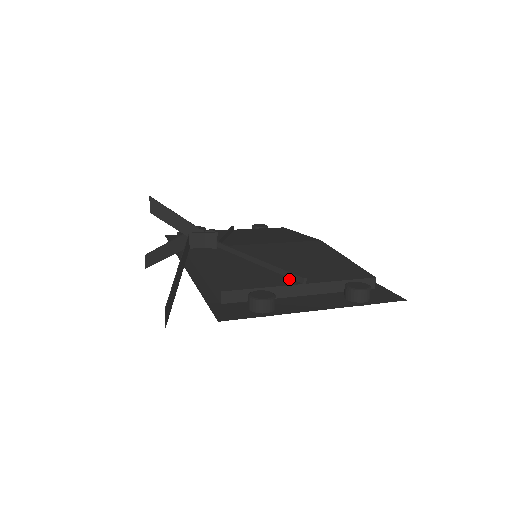
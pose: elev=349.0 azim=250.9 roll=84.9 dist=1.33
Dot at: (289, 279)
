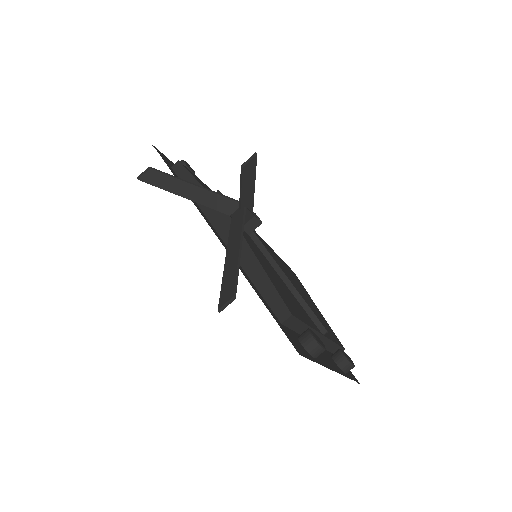
Dot at: (313, 322)
